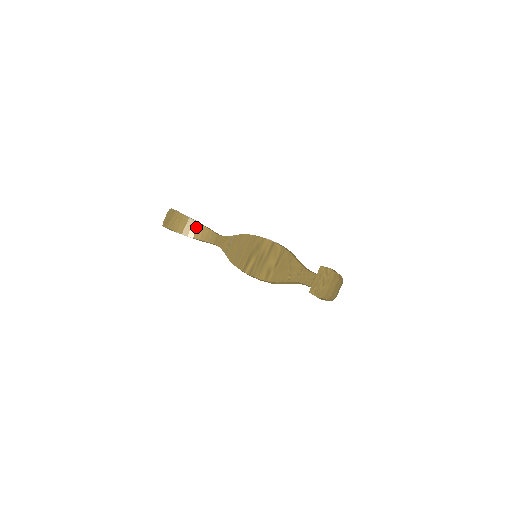
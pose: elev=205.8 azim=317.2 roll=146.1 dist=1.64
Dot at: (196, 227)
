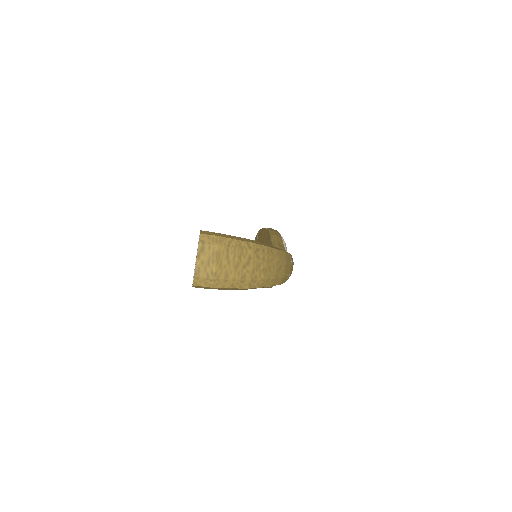
Dot at: occluded
